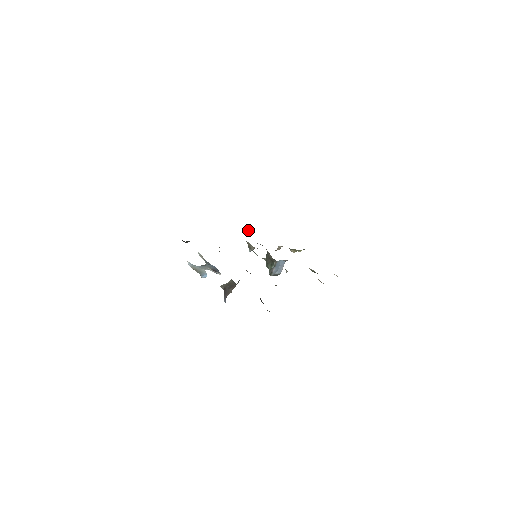
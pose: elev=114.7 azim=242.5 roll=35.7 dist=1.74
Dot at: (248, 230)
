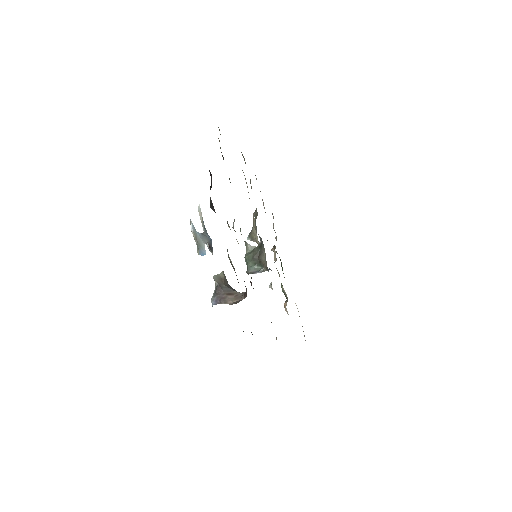
Dot at: occluded
